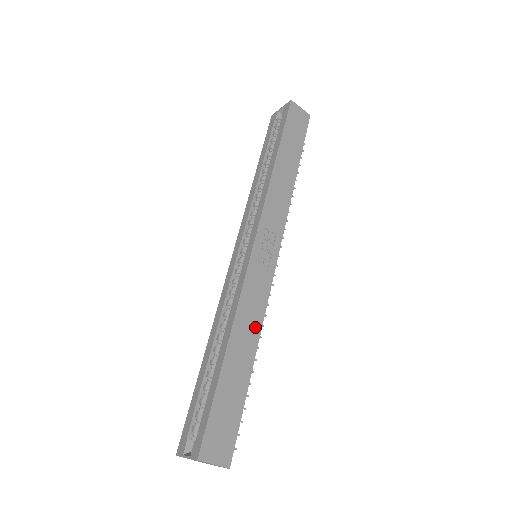
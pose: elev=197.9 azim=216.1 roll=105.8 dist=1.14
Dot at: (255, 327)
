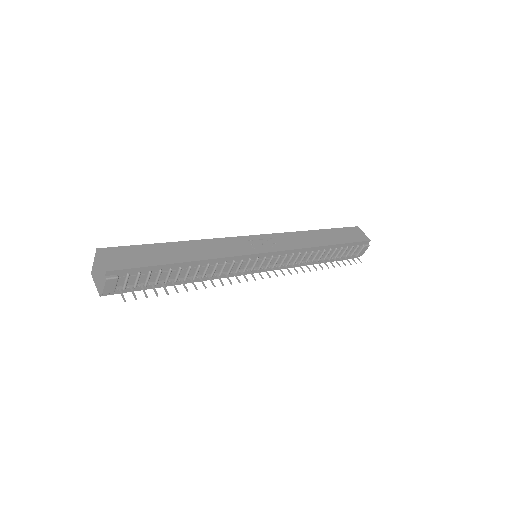
Dot at: (210, 254)
